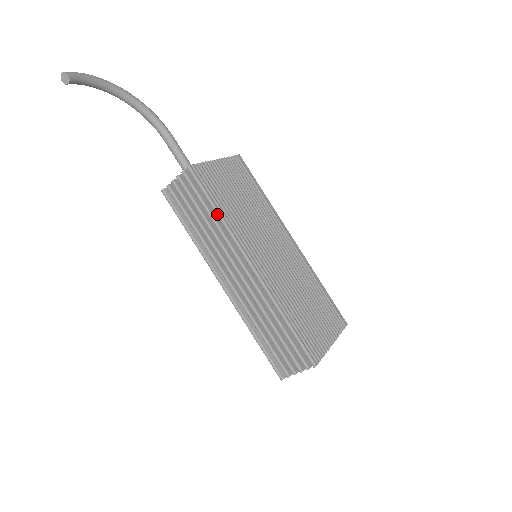
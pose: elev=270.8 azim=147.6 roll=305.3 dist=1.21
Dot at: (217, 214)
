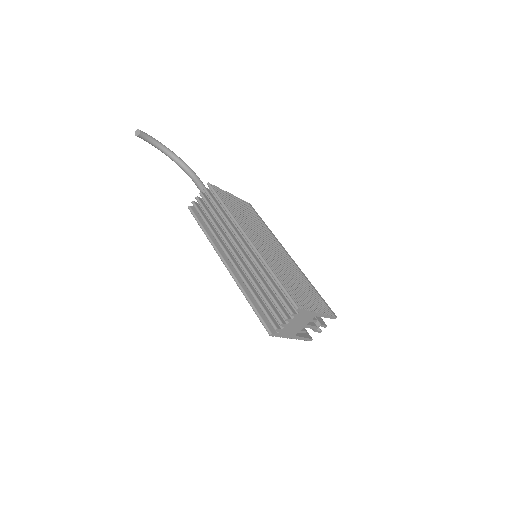
Dot at: (225, 208)
